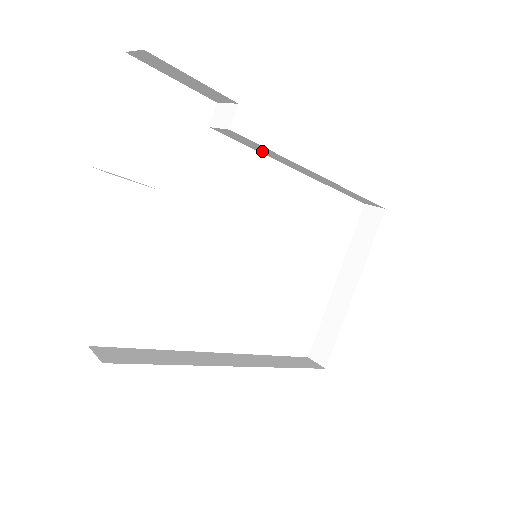
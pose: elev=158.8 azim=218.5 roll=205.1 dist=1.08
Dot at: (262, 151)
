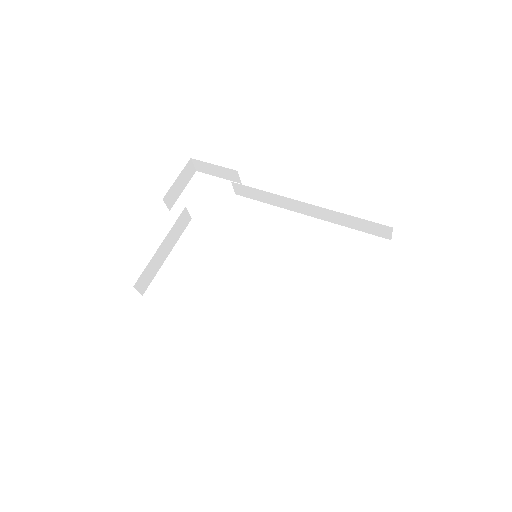
Dot at: (267, 200)
